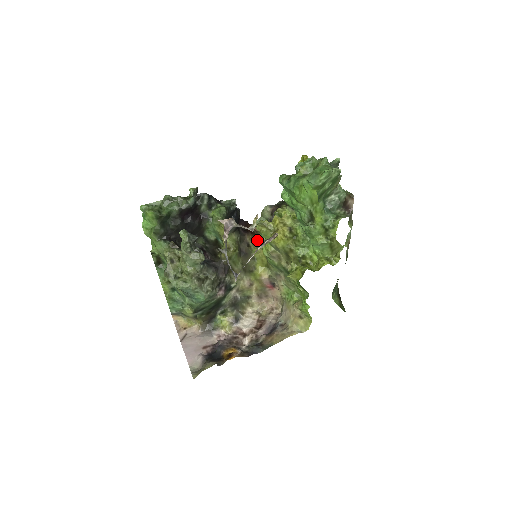
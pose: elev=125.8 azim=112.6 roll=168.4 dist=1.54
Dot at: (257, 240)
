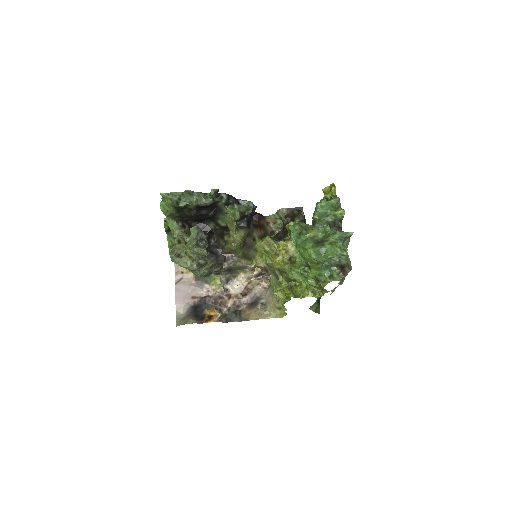
Dot at: (264, 235)
